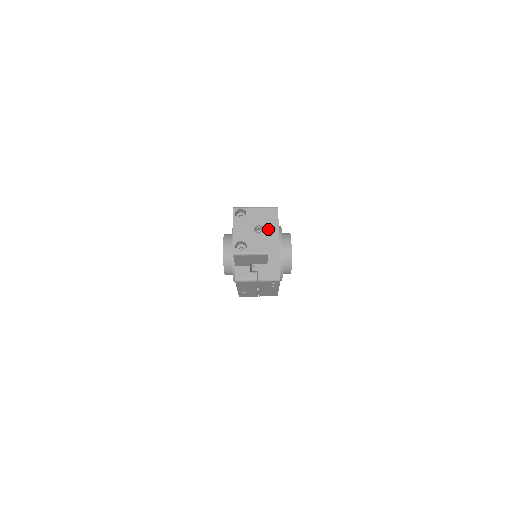
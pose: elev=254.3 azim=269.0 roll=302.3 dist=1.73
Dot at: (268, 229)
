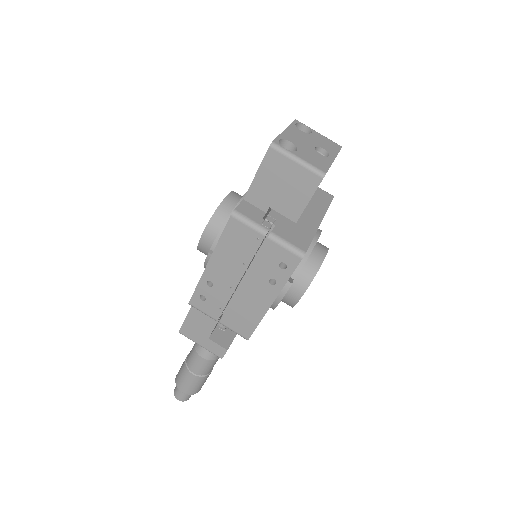
Dot at: (312, 202)
